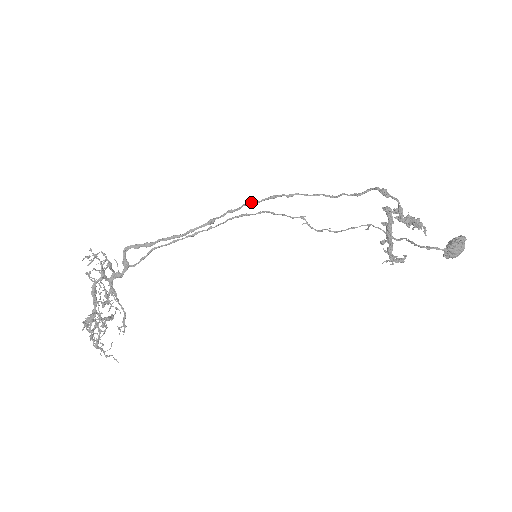
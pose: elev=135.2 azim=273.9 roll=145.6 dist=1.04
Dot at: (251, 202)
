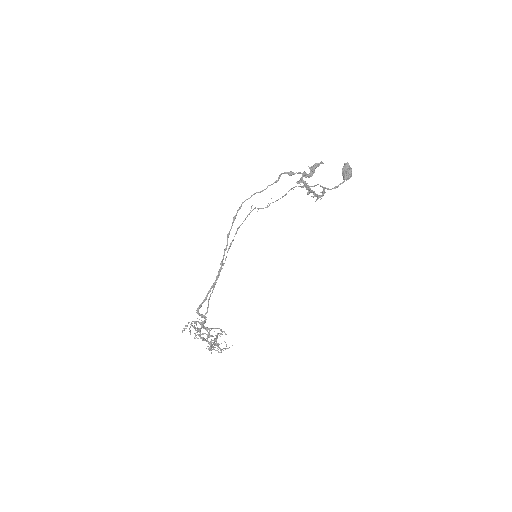
Dot at: (229, 234)
